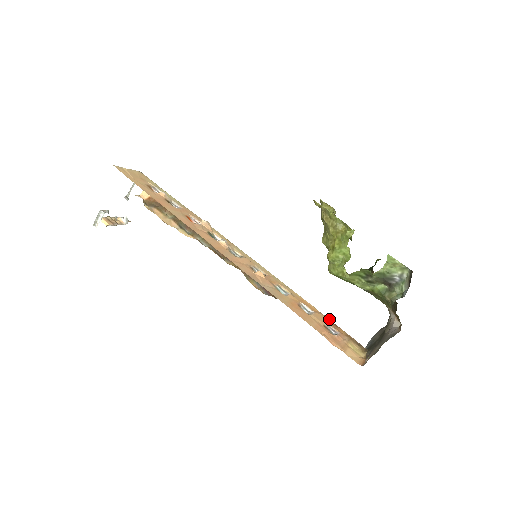
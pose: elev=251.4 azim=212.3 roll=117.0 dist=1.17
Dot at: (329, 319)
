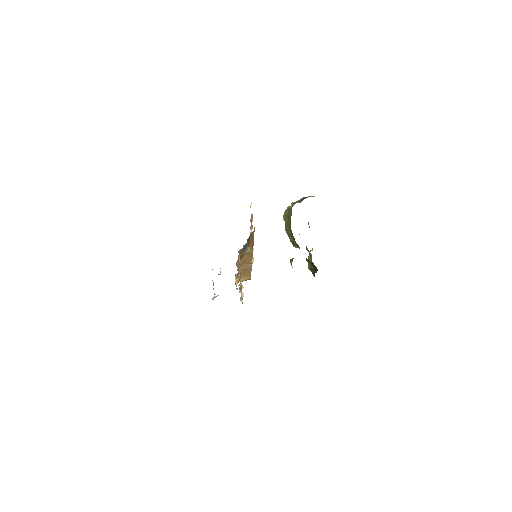
Dot at: occluded
